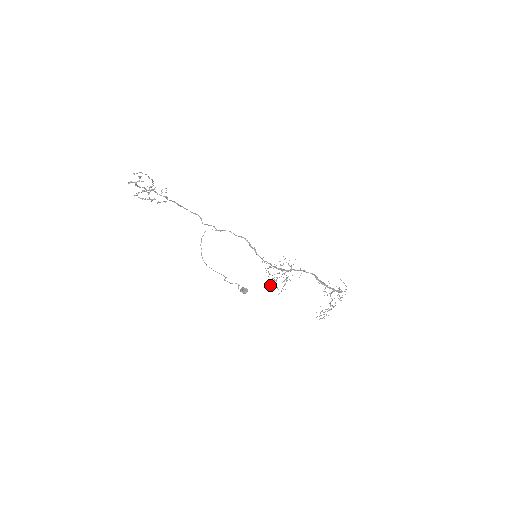
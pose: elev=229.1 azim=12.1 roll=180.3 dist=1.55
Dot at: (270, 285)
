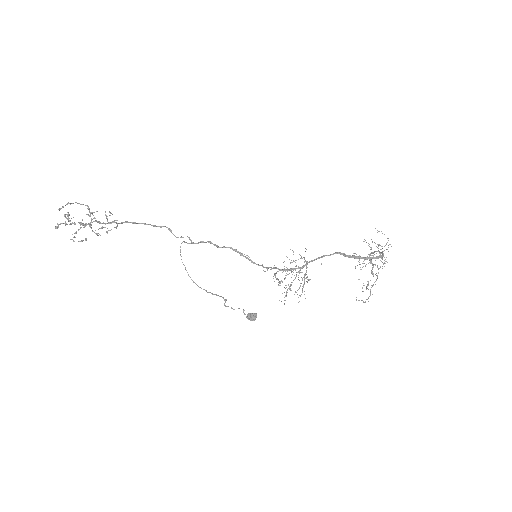
Dot at: occluded
